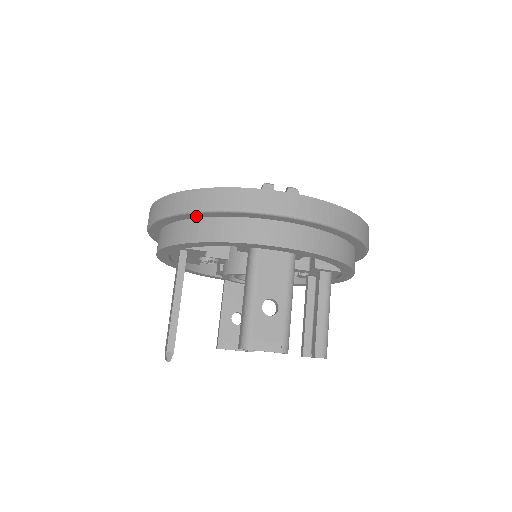
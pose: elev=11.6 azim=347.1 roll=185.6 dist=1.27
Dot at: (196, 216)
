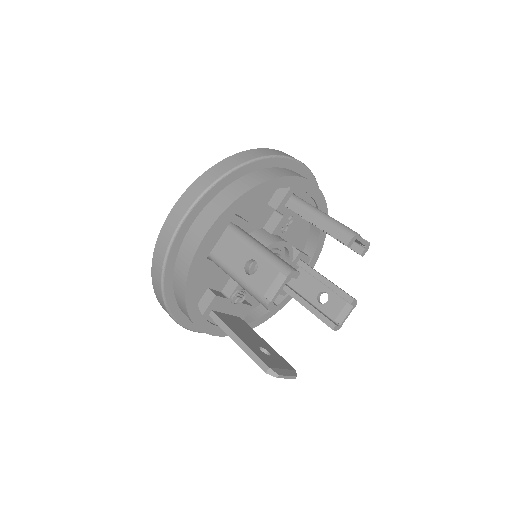
Dot at: (170, 290)
